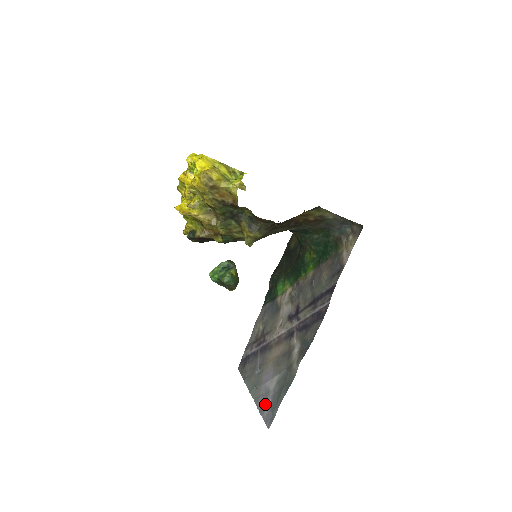
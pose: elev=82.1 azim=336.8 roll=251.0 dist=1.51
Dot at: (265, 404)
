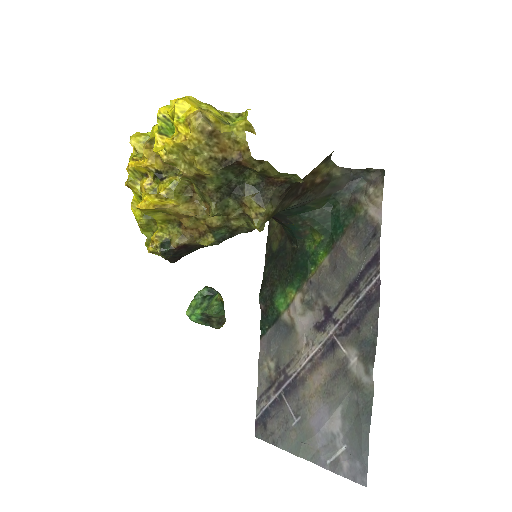
Dot at: (336, 456)
